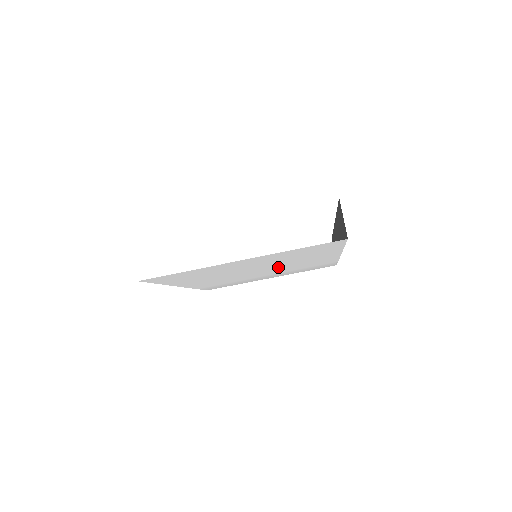
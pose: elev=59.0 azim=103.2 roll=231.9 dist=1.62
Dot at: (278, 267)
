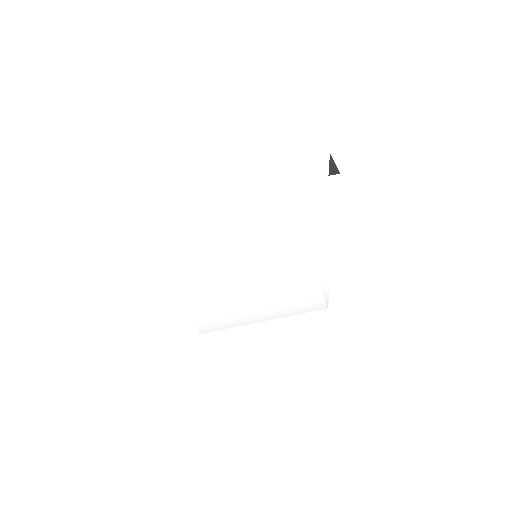
Dot at: (277, 262)
